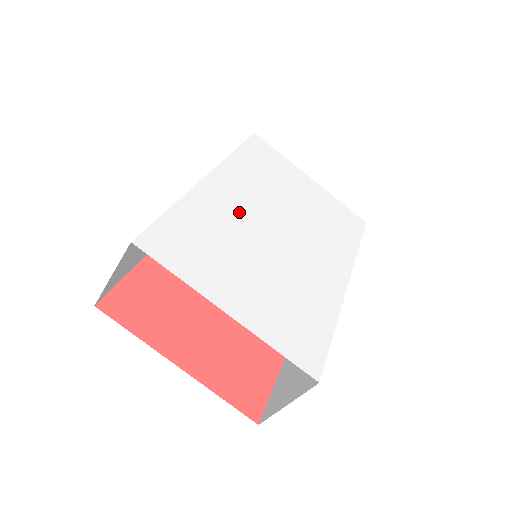
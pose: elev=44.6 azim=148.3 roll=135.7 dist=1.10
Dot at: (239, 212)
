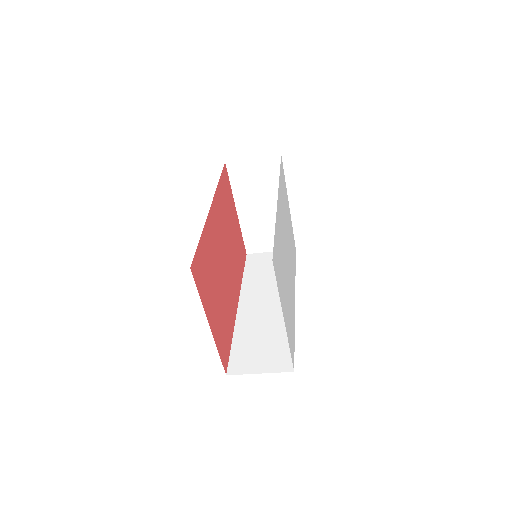
Dot at: (282, 236)
